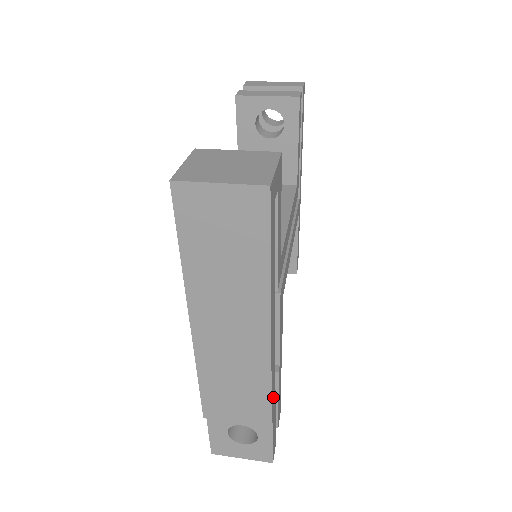
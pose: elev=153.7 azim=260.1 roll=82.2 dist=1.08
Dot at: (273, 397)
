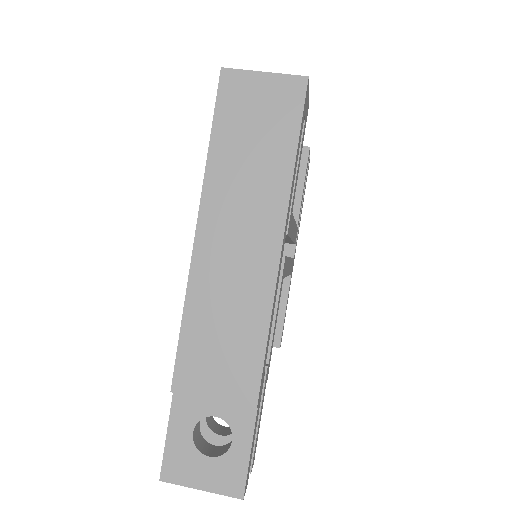
Dot at: (264, 366)
